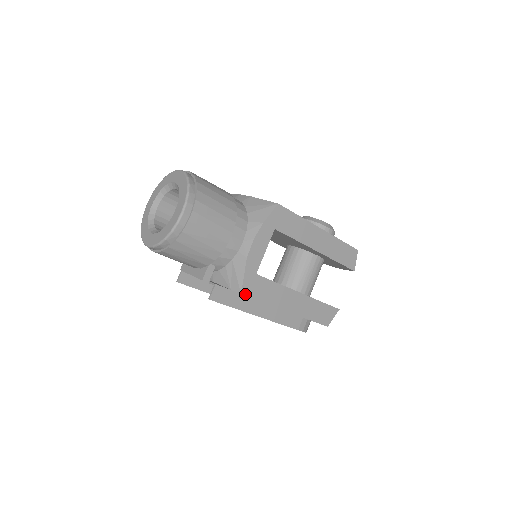
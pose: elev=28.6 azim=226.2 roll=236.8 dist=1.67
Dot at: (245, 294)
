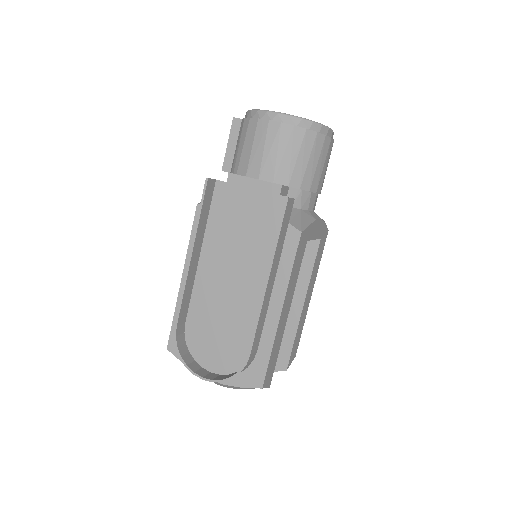
Dot at: (300, 238)
